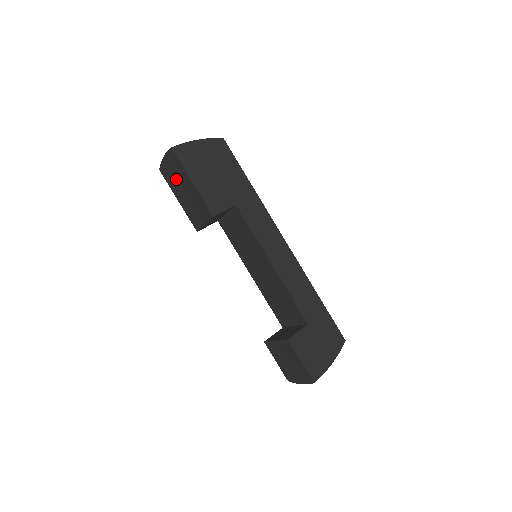
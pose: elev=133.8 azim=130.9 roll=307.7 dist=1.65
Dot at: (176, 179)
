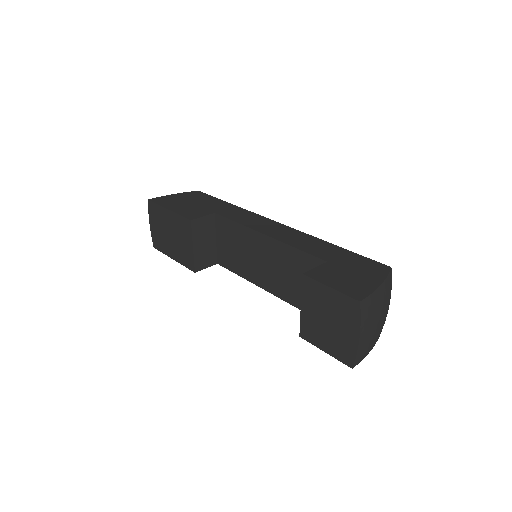
Dot at: (162, 232)
